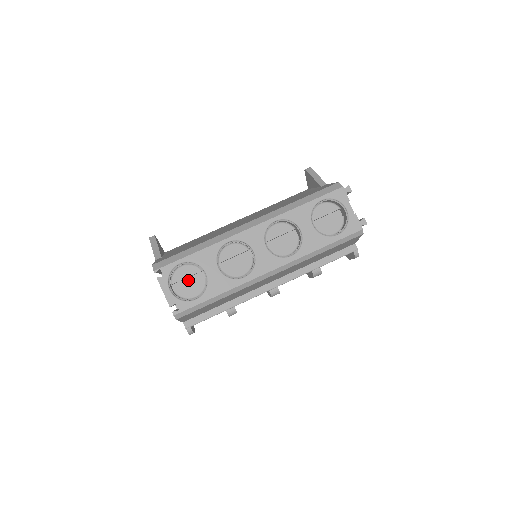
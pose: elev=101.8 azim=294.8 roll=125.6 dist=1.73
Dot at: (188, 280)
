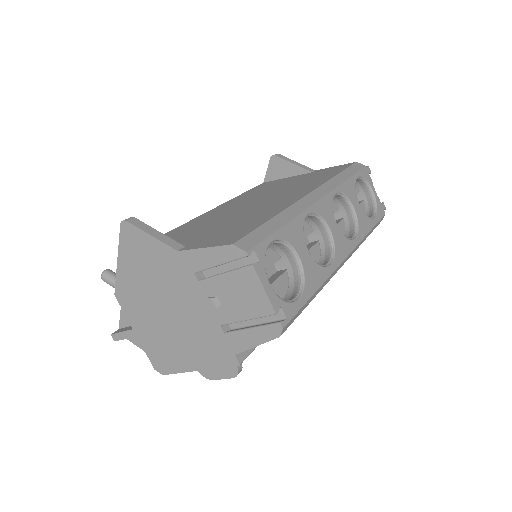
Dot at: occluded
